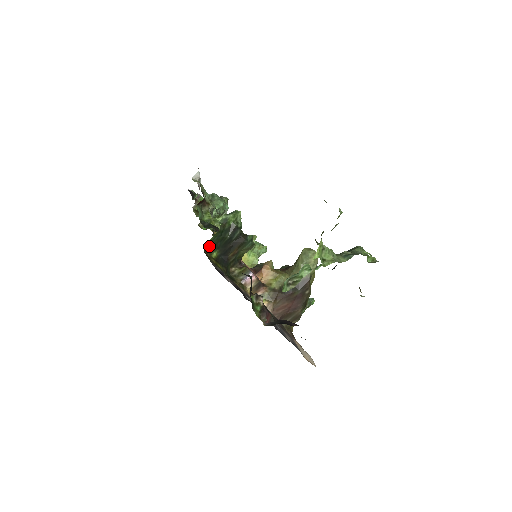
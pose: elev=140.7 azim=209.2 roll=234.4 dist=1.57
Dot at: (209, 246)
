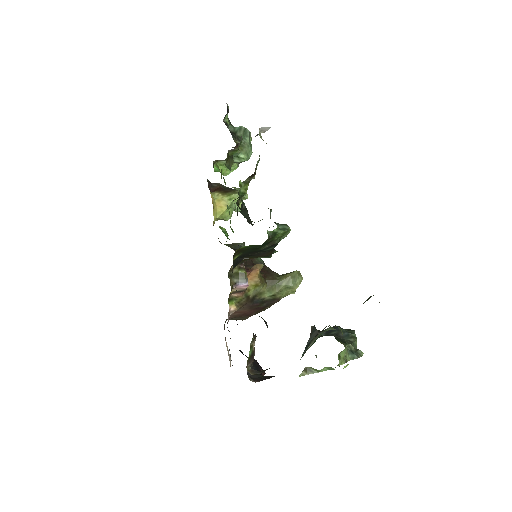
Dot at: (239, 249)
